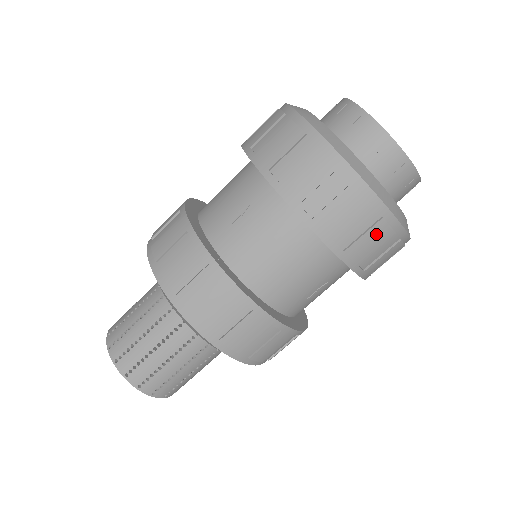
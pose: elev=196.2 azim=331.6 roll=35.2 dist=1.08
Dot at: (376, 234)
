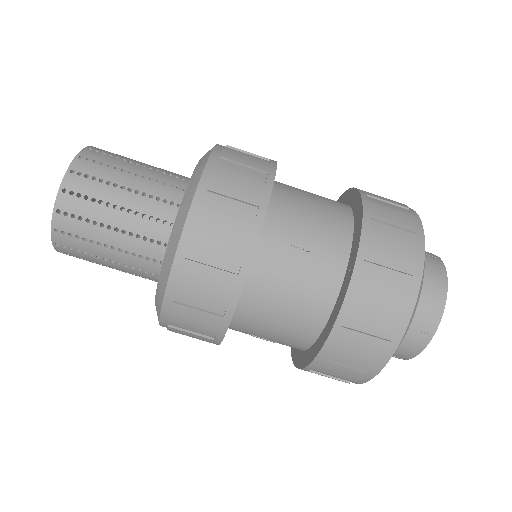
Dot at: (350, 373)
